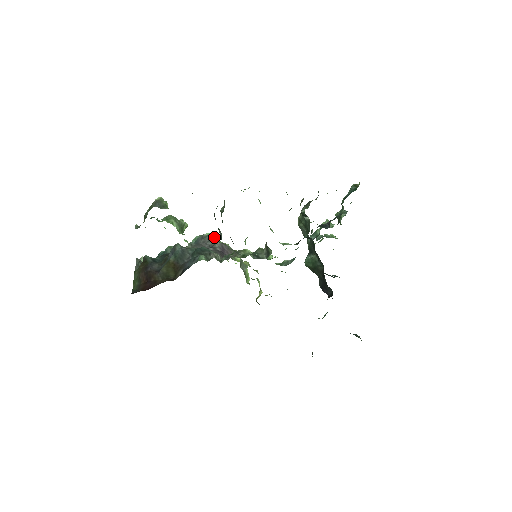
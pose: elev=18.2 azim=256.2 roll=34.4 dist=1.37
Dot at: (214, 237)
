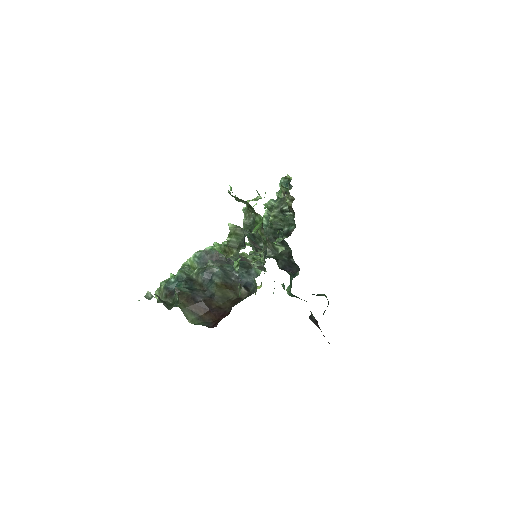
Dot at: occluded
